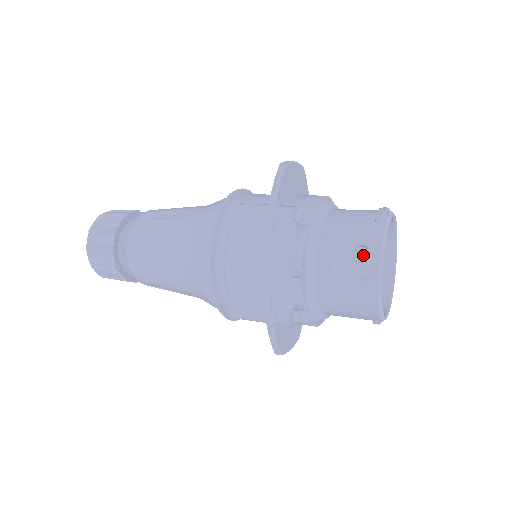
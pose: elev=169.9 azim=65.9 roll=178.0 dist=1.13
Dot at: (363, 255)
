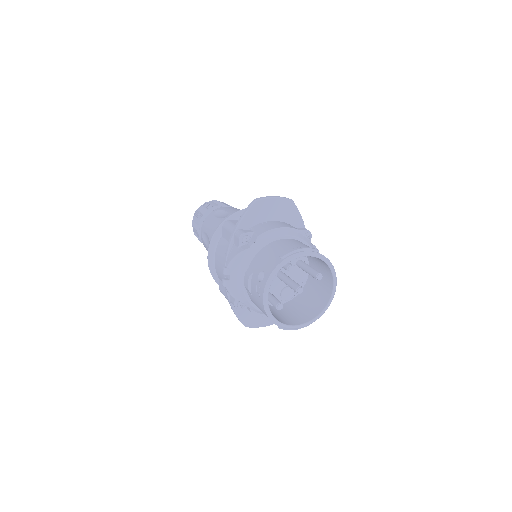
Dot at: occluded
